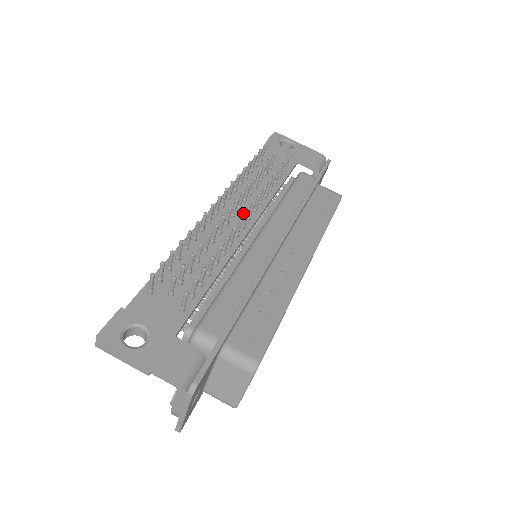
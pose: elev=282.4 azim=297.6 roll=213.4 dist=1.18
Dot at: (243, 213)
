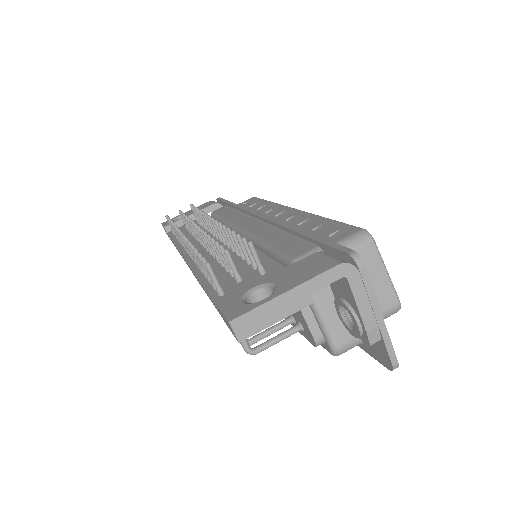
Dot at: occluded
